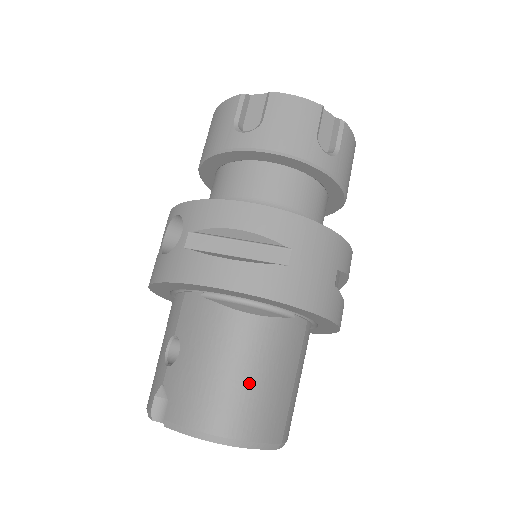
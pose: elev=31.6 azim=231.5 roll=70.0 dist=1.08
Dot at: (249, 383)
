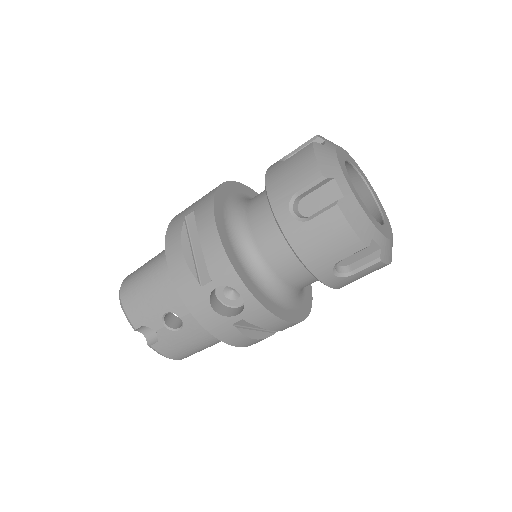
Dot at: occluded
